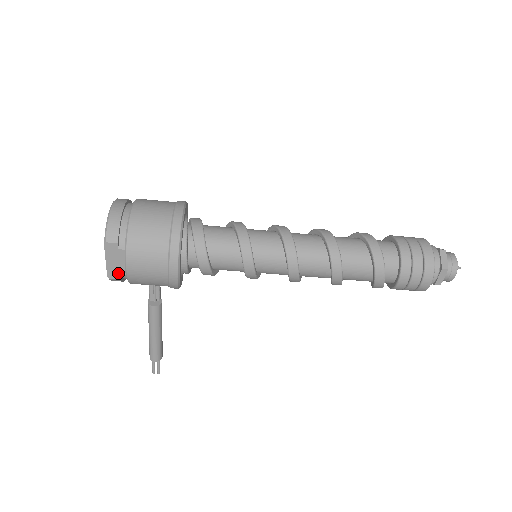
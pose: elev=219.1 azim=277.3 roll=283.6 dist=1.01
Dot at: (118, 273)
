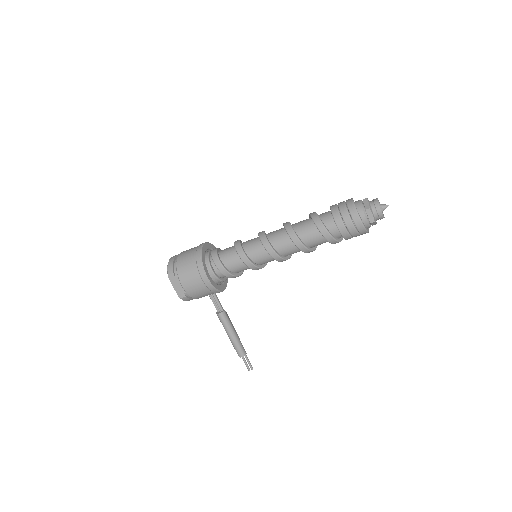
Dot at: (182, 293)
